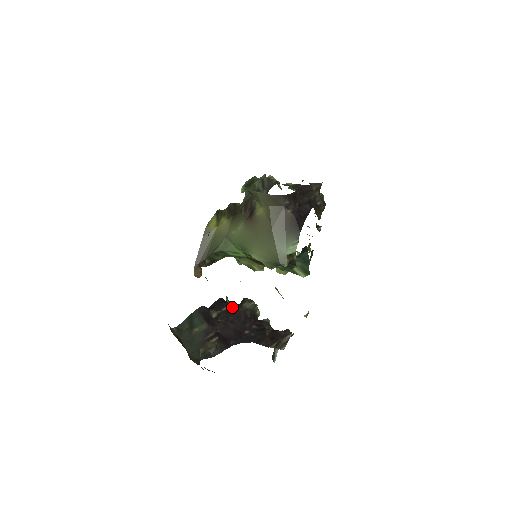
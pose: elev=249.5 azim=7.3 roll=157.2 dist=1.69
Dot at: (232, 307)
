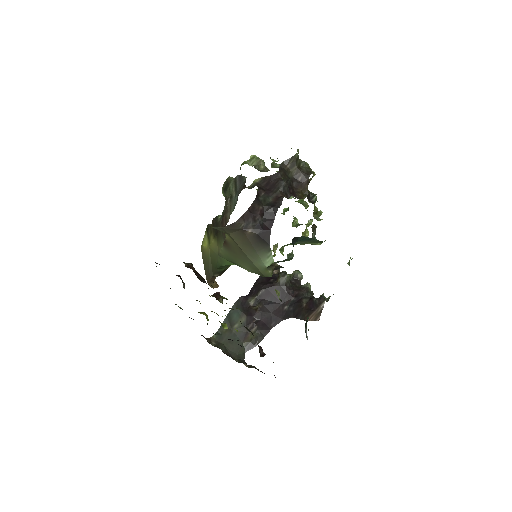
Dot at: (267, 288)
